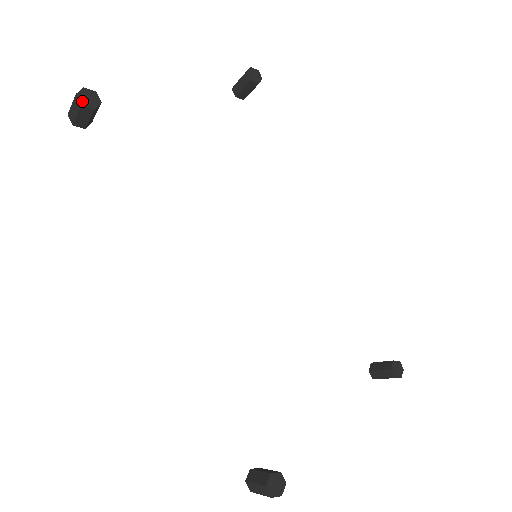
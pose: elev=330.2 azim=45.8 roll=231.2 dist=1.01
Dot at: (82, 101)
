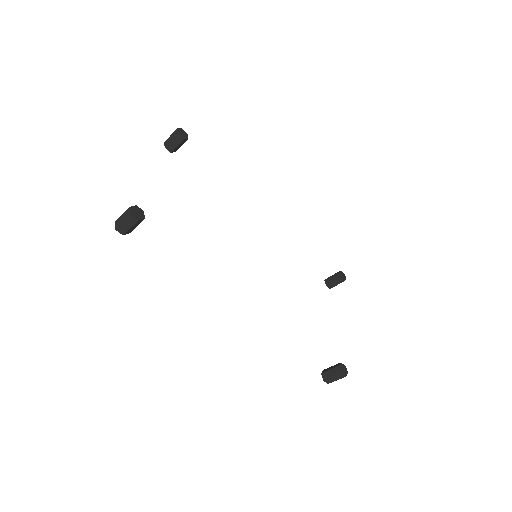
Dot at: (136, 217)
